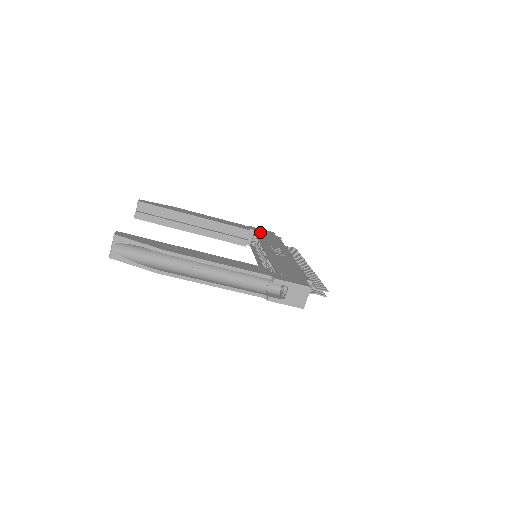
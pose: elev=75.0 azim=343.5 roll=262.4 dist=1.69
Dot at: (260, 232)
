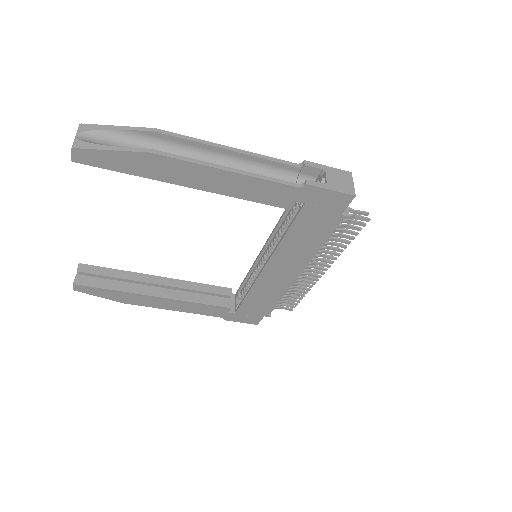
Dot at: occluded
